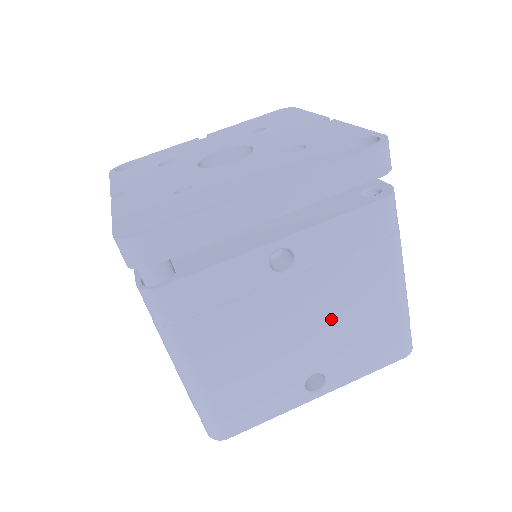
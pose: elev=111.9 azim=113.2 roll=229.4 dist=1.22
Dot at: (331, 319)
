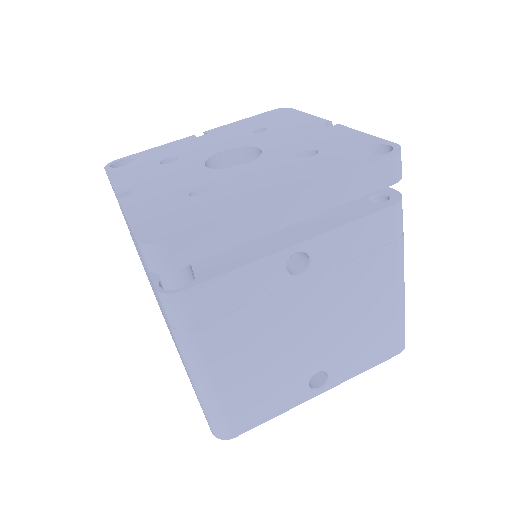
Dot at: (338, 319)
